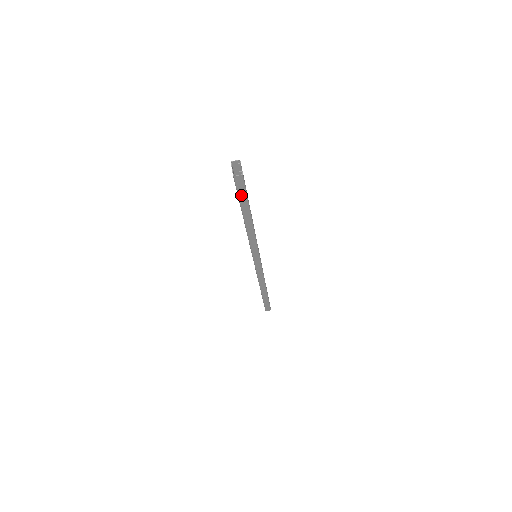
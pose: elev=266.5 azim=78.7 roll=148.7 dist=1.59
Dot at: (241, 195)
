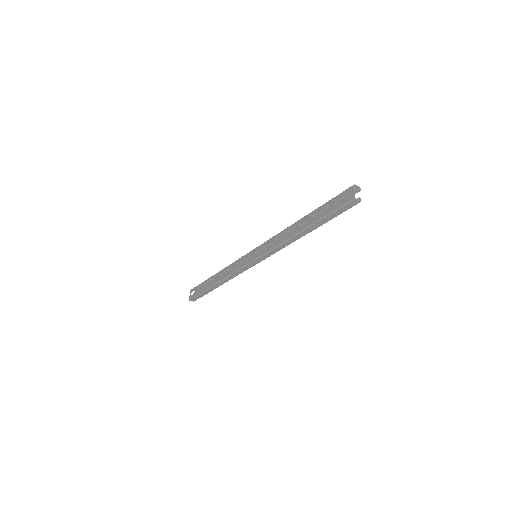
Dot at: (335, 213)
